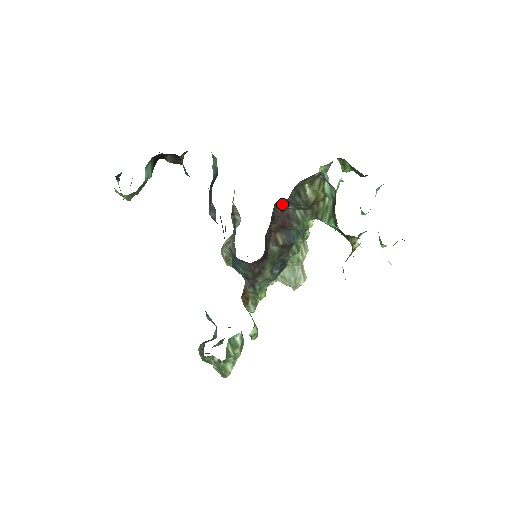
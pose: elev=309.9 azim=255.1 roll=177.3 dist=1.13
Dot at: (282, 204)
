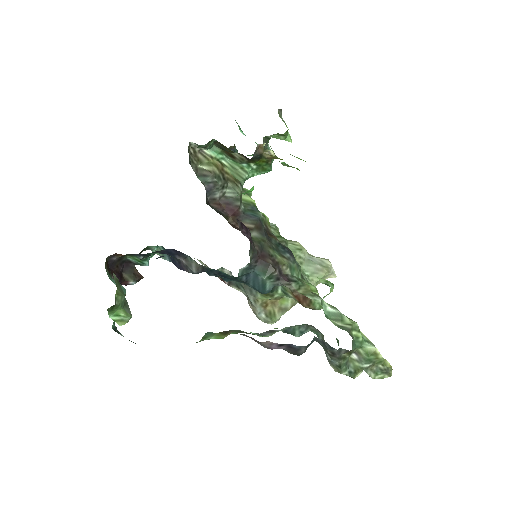
Dot at: (212, 201)
